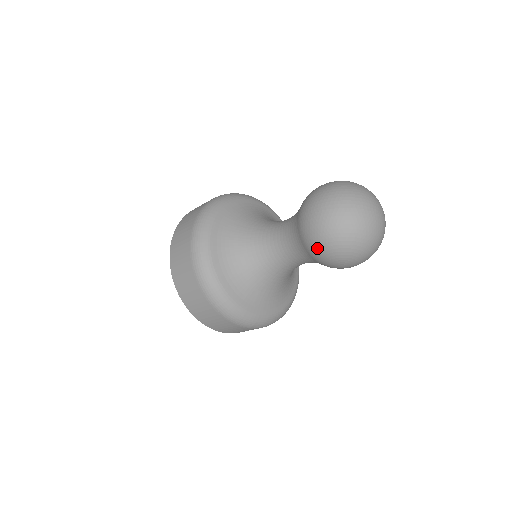
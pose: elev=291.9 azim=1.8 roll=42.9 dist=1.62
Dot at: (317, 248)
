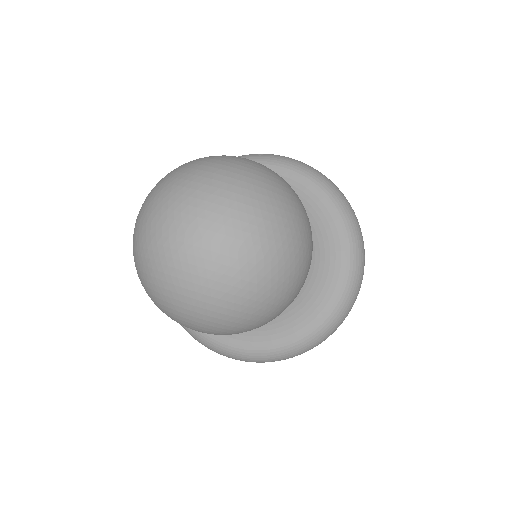
Dot at: occluded
